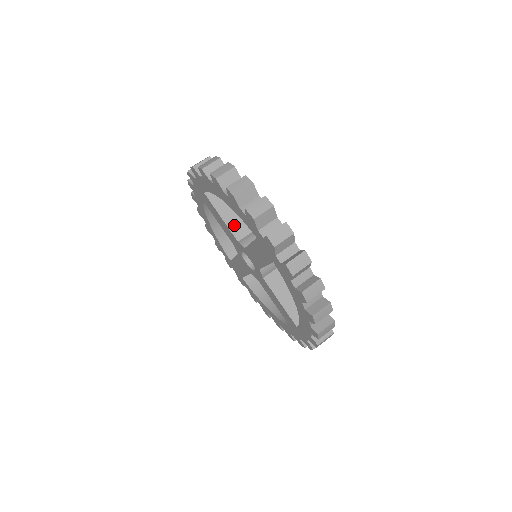
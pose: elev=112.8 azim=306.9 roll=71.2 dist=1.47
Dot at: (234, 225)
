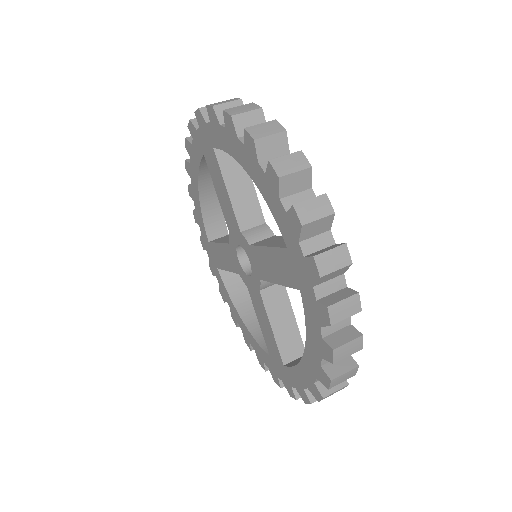
Dot at: (242, 207)
